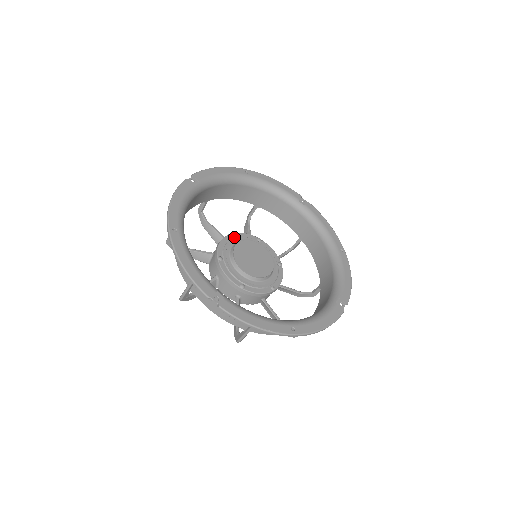
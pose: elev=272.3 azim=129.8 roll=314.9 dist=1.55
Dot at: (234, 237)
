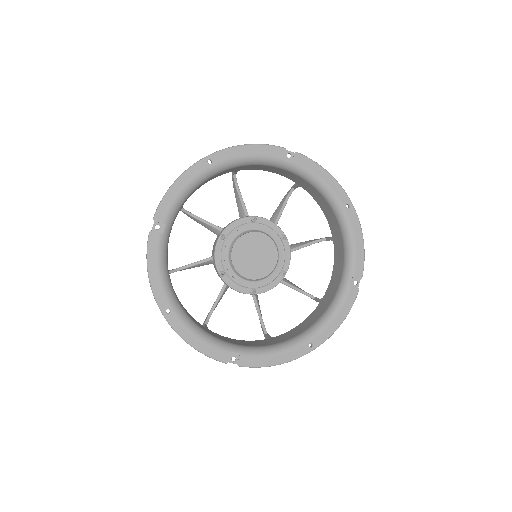
Dot at: (226, 235)
